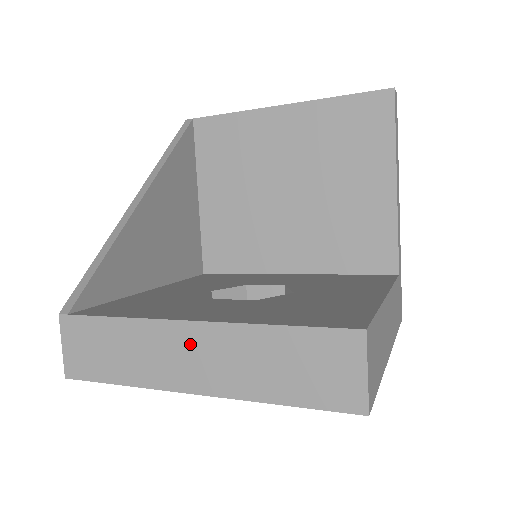
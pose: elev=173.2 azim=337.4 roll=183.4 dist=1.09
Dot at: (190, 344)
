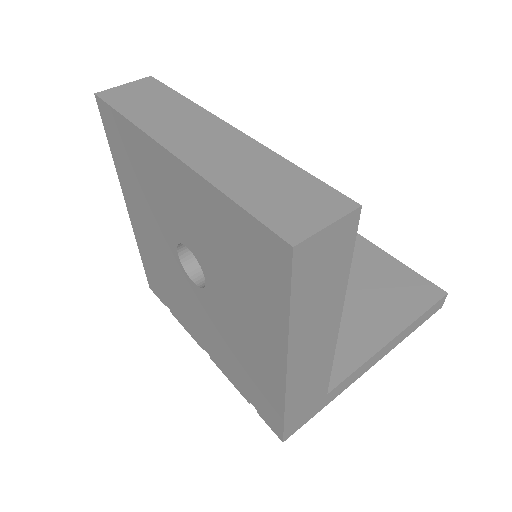
Dot at: (215, 134)
